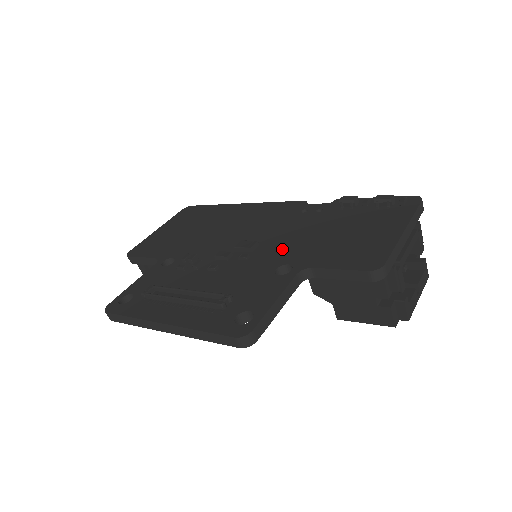
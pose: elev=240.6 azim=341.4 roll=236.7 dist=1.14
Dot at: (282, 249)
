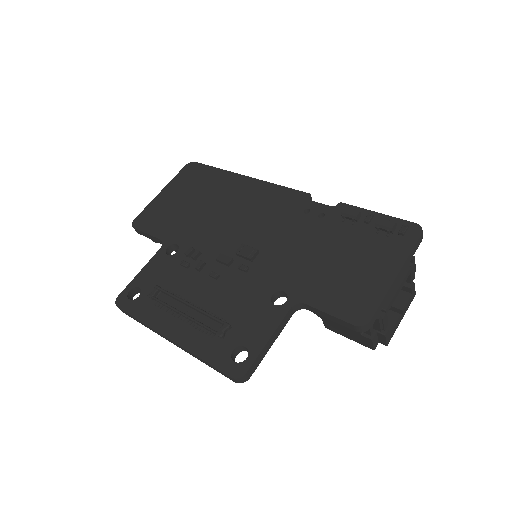
Dot at: (280, 267)
